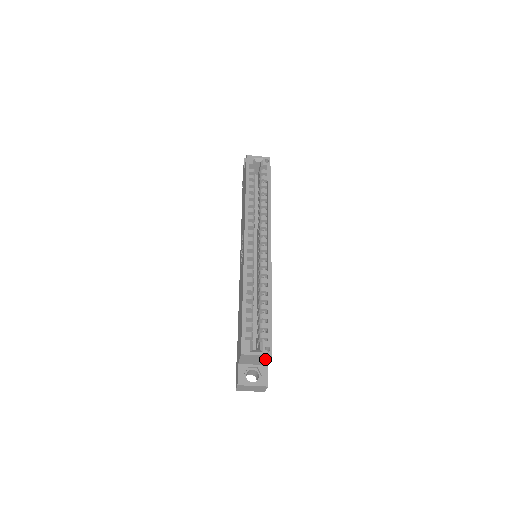
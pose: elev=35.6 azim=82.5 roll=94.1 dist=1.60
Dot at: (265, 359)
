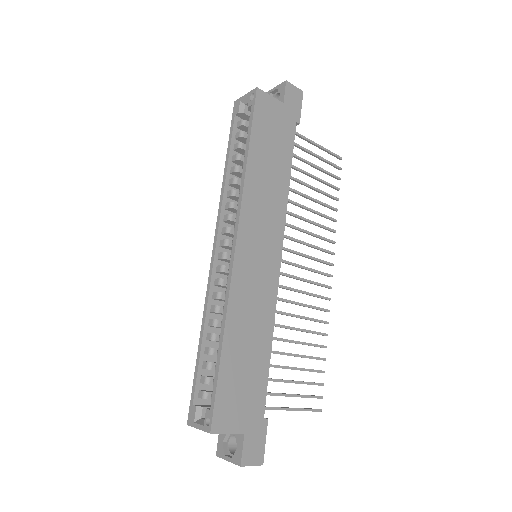
Dot at: (219, 431)
